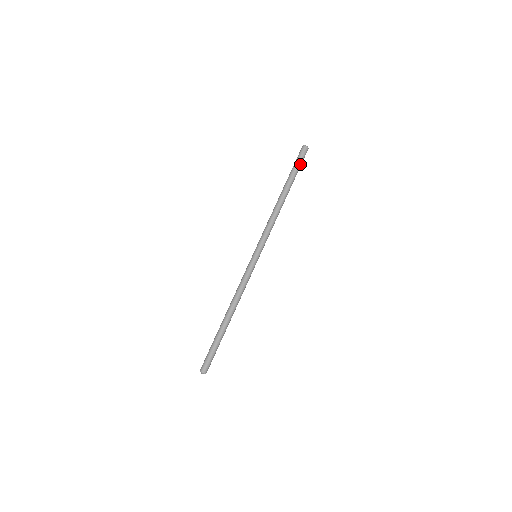
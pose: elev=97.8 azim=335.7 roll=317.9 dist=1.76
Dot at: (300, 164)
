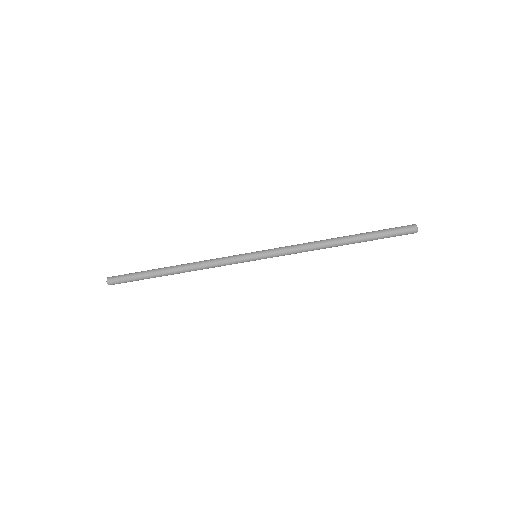
Dot at: occluded
